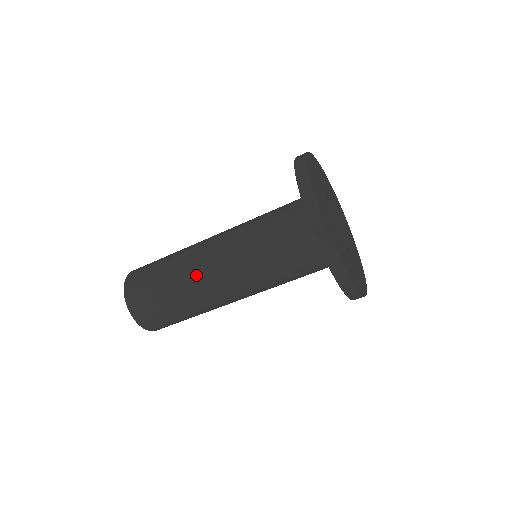
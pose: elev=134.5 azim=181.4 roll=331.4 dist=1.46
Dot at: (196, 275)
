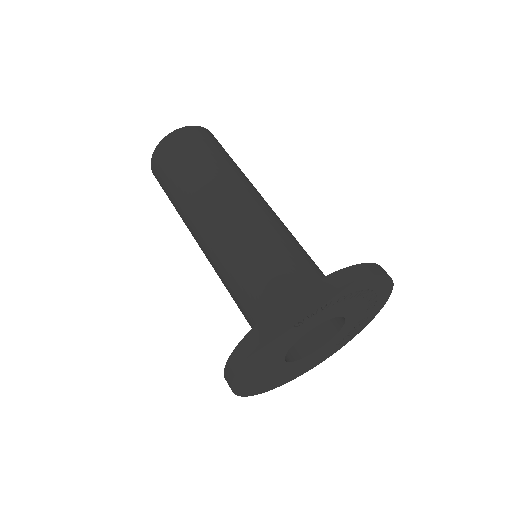
Dot at: (191, 221)
